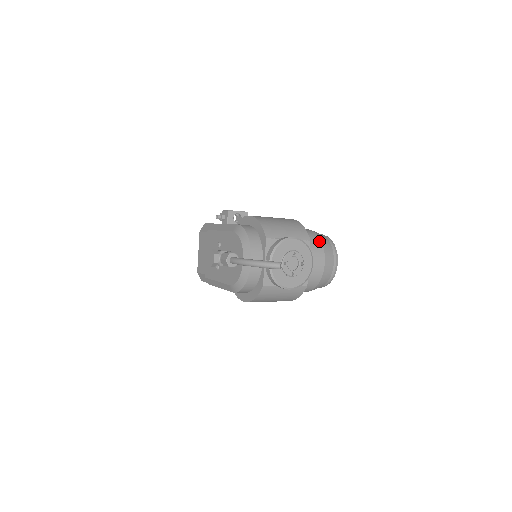
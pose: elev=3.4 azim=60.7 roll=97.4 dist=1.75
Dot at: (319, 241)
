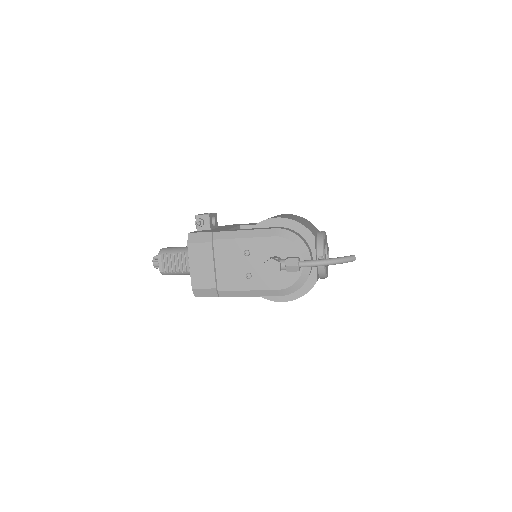
Dot at: occluded
